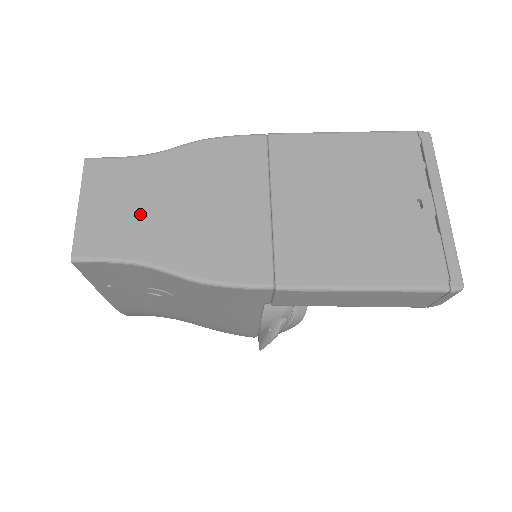
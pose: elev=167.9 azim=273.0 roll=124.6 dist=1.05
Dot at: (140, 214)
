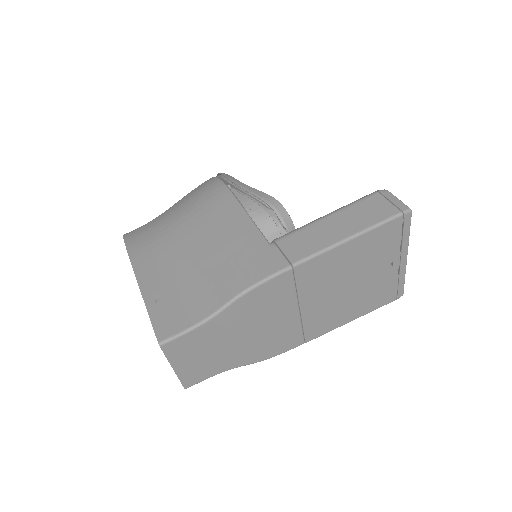
Dot at: (217, 353)
